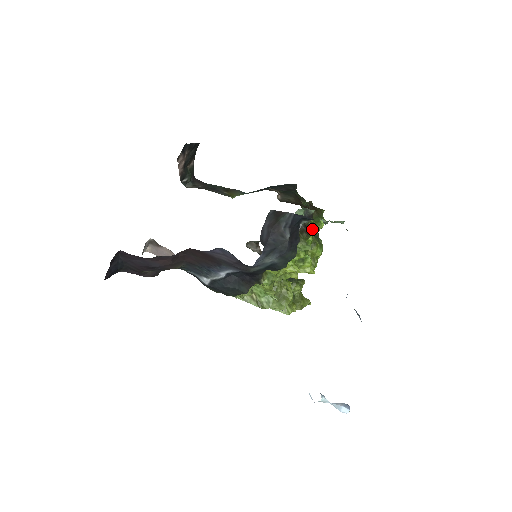
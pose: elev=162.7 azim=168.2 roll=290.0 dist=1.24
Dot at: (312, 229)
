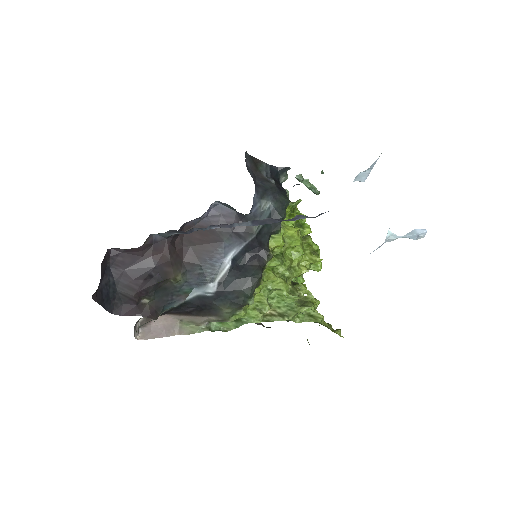
Dot at: occluded
